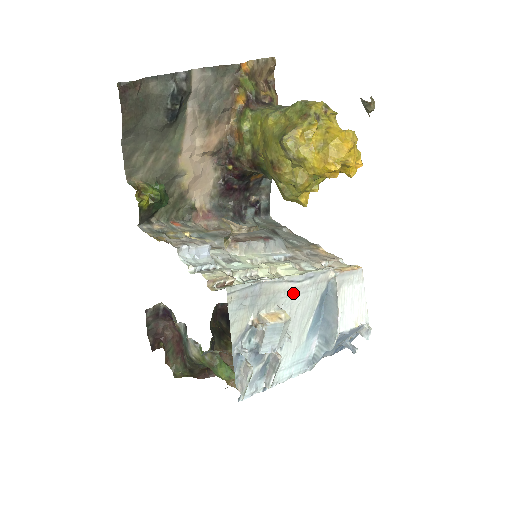
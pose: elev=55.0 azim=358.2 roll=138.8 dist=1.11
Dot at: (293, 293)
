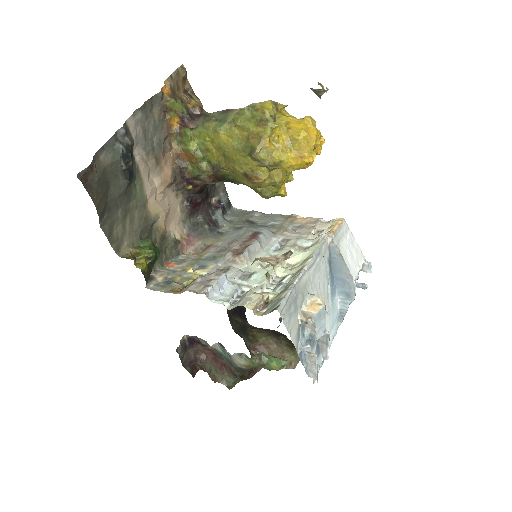
Dot at: (313, 276)
